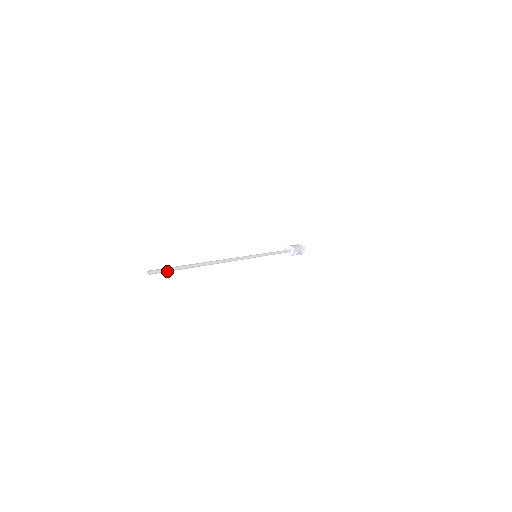
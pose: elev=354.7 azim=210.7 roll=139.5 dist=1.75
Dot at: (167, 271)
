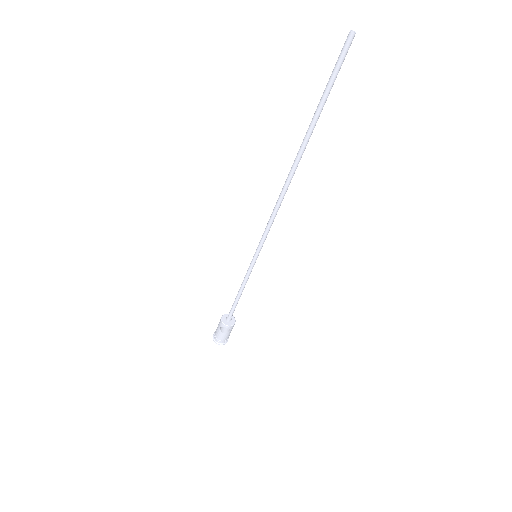
Dot at: (335, 73)
